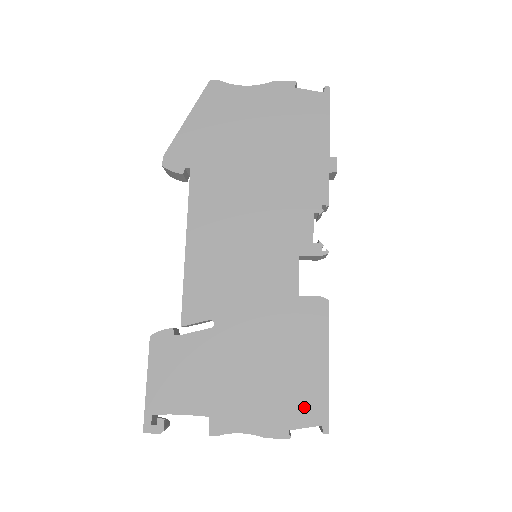
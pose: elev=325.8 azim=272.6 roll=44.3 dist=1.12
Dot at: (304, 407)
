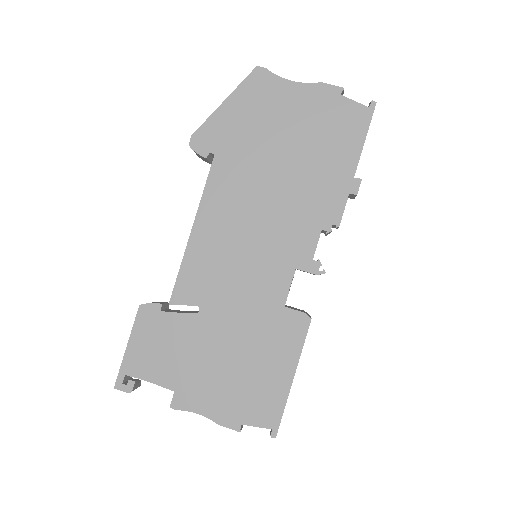
Dot at: (260, 408)
